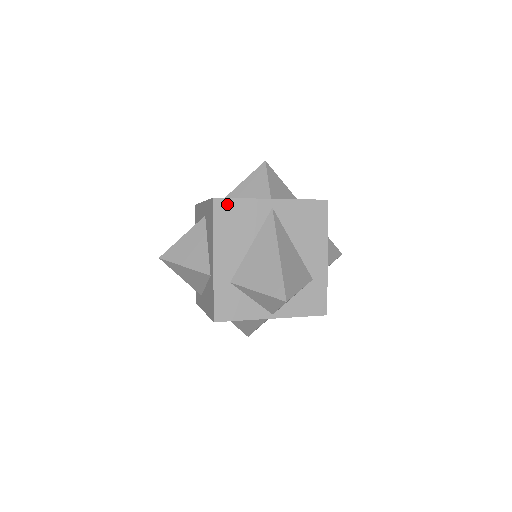
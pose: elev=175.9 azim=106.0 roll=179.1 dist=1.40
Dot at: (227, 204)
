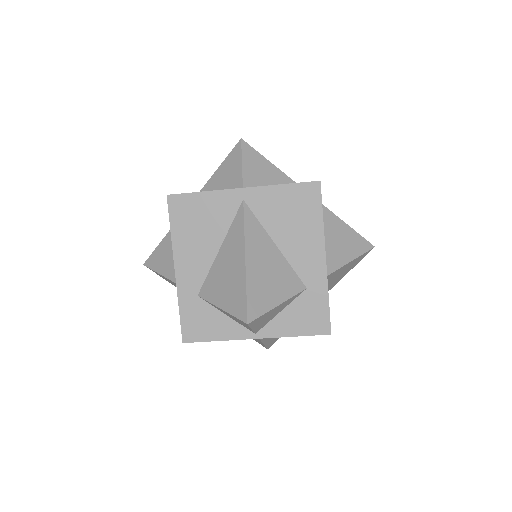
Dot at: occluded
